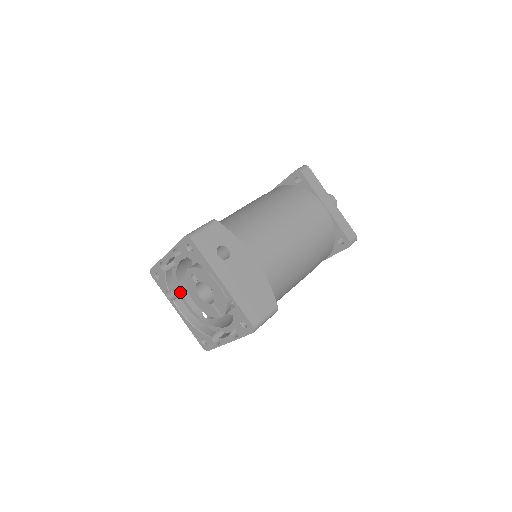
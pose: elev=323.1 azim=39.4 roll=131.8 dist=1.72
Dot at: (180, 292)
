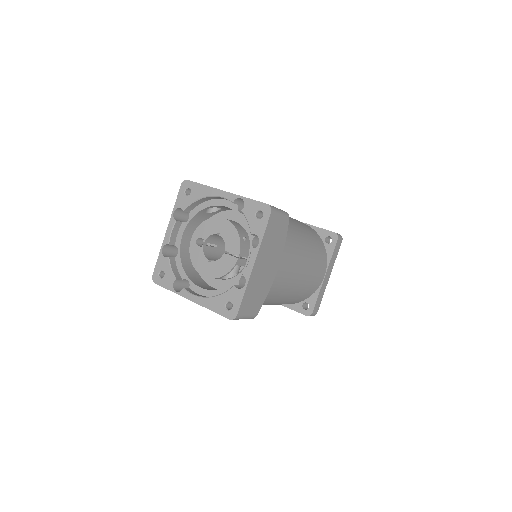
Dot at: (189, 281)
